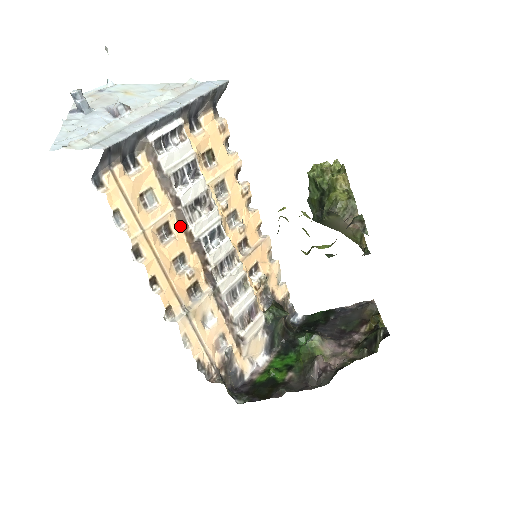
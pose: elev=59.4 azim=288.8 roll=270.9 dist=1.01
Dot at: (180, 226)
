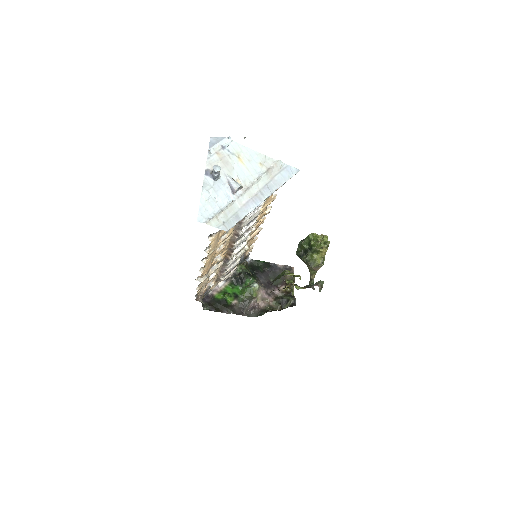
Dot at: (229, 241)
